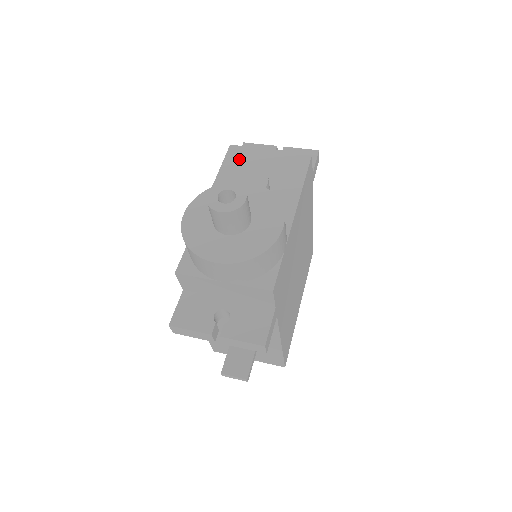
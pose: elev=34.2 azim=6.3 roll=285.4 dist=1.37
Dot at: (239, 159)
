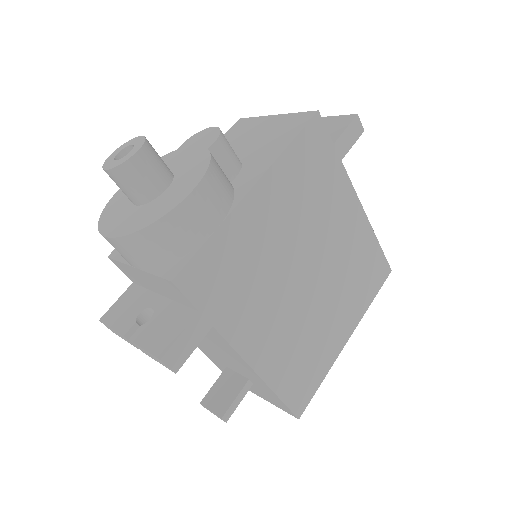
Dot at: (238, 132)
